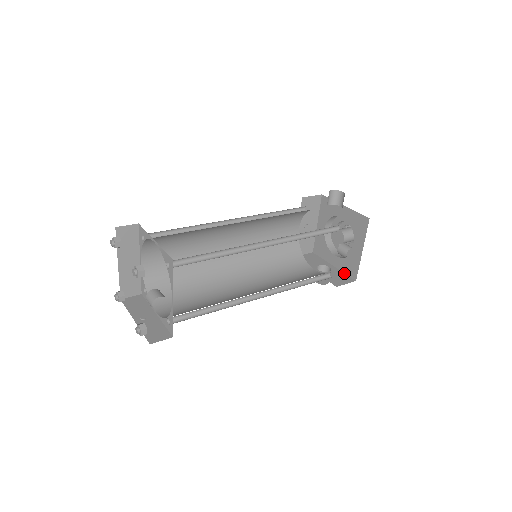
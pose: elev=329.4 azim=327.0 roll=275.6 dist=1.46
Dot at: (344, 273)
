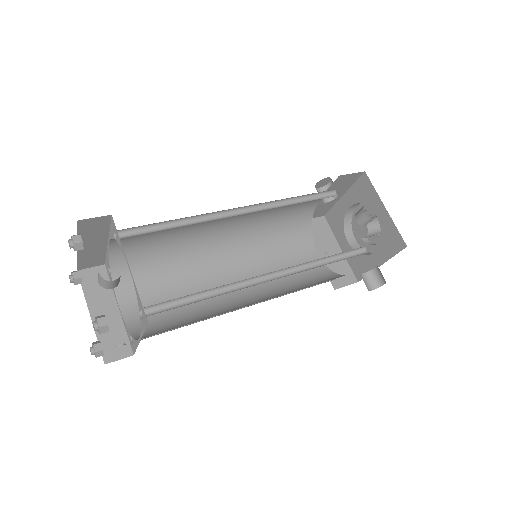
Dot at: (393, 256)
